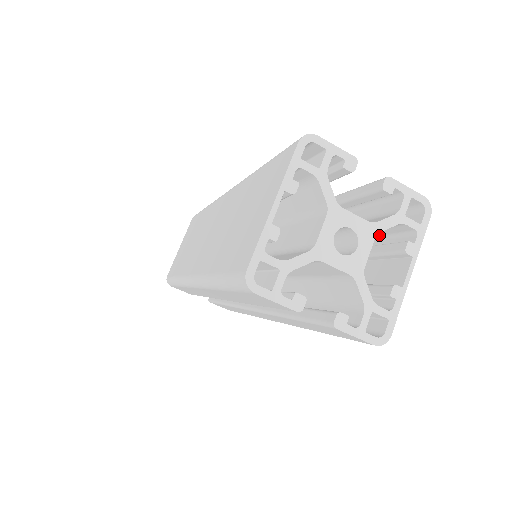
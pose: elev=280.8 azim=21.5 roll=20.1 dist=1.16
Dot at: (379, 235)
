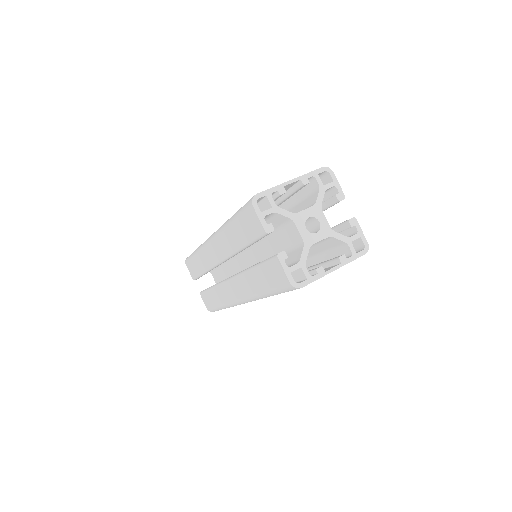
Dot at: occluded
